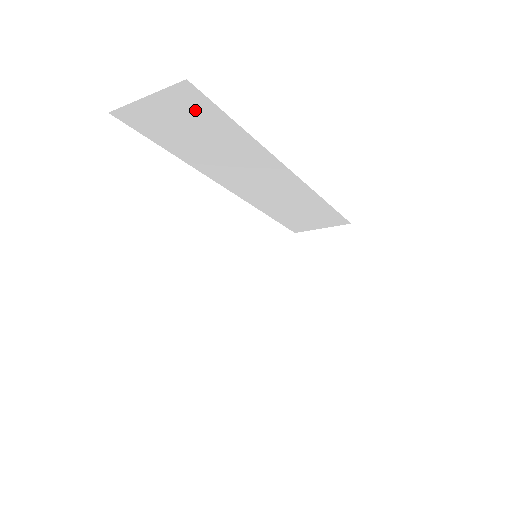
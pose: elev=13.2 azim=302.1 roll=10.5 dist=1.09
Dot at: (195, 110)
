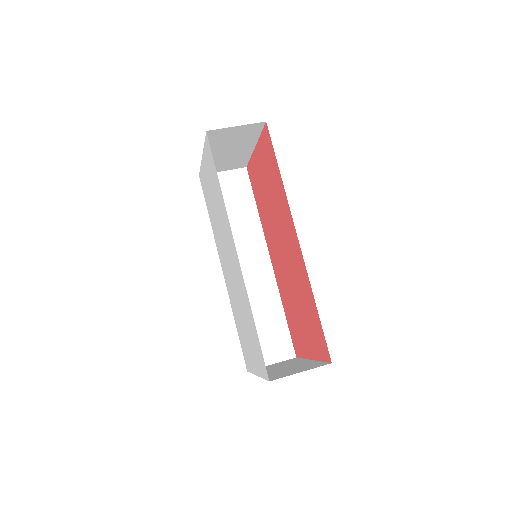
Dot at: occluded
